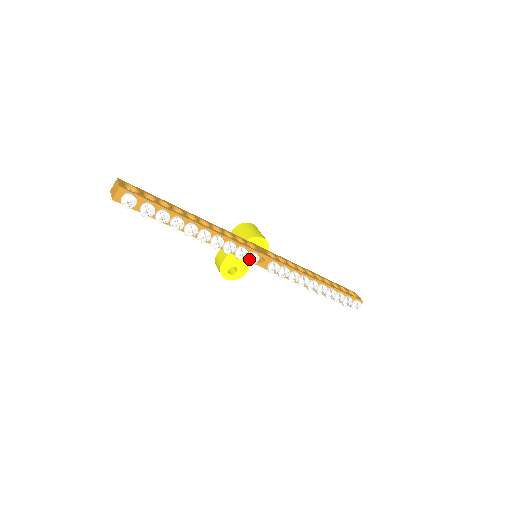
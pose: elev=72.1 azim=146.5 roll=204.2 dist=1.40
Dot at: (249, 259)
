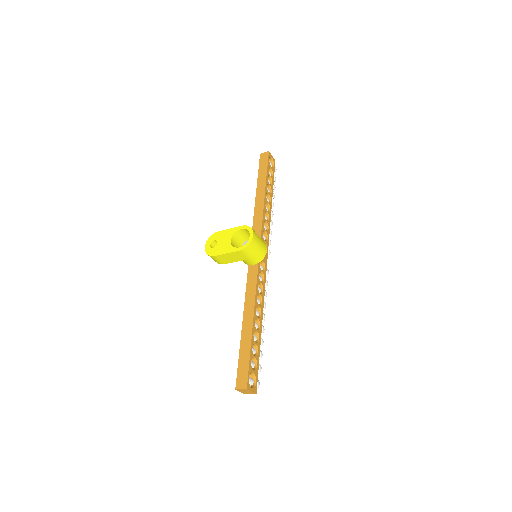
Dot at: occluded
